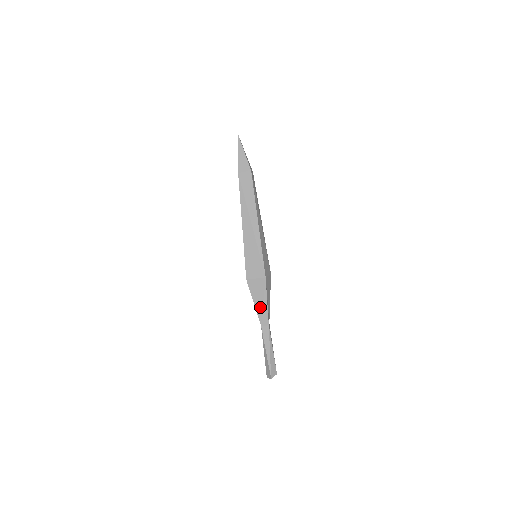
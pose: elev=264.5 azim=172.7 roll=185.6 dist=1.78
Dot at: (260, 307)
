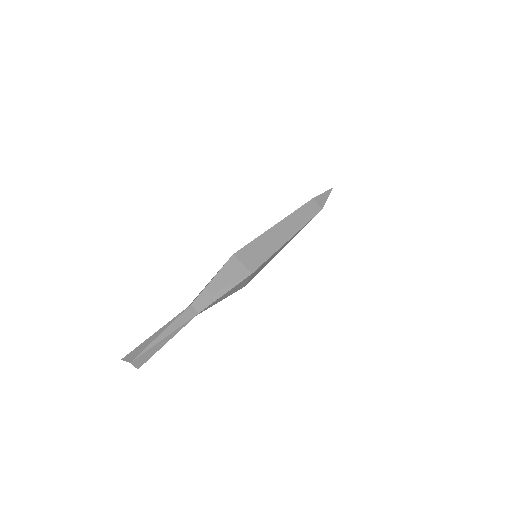
Dot at: (214, 288)
